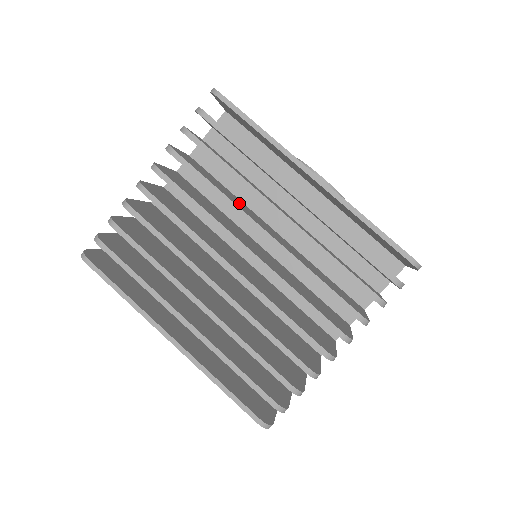
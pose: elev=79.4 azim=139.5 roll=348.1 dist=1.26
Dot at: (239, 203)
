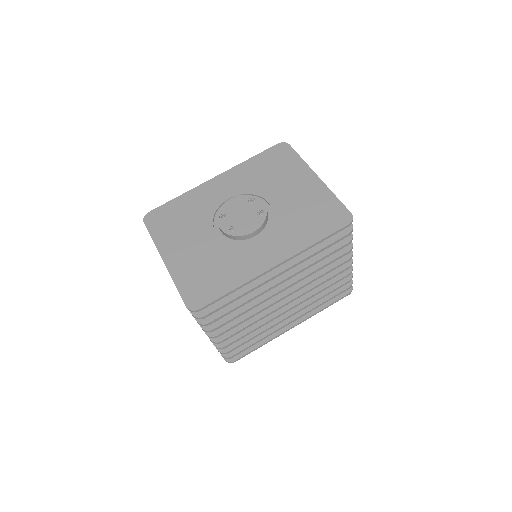
Dot at: occluded
